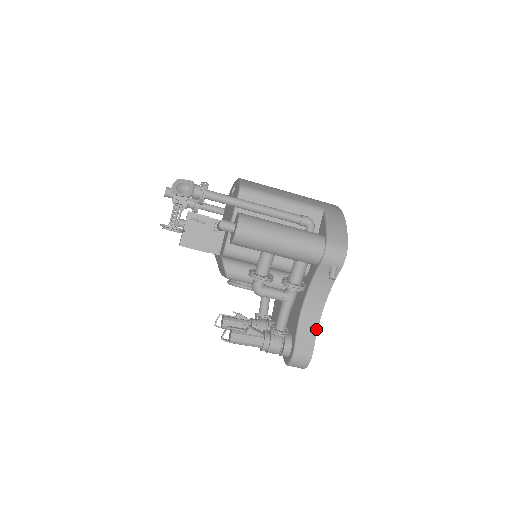
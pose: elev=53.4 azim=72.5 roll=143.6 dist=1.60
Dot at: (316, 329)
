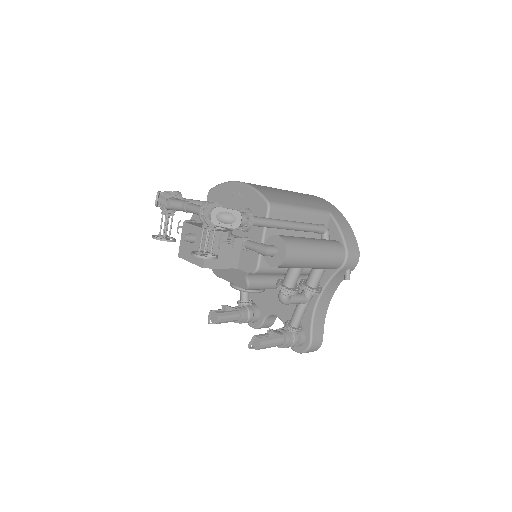
Dot at: (324, 319)
